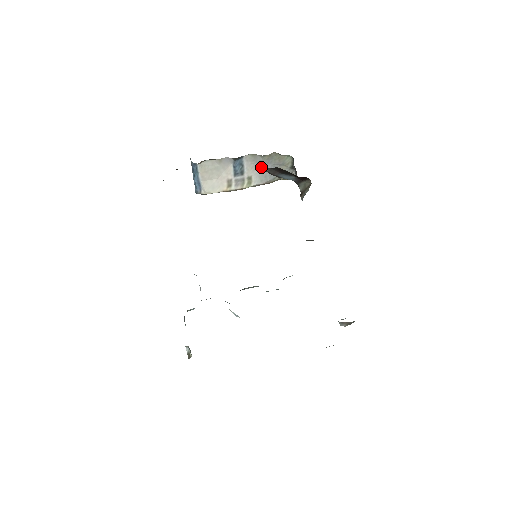
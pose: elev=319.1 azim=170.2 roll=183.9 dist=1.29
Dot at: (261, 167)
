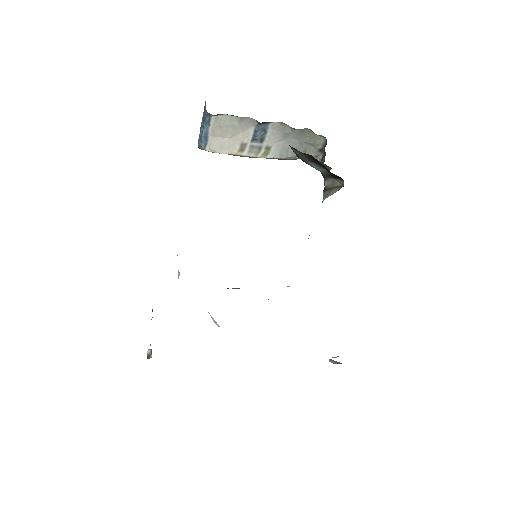
Dot at: occluded
